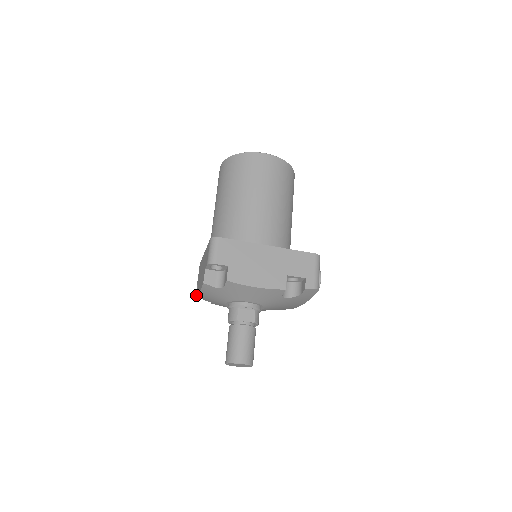
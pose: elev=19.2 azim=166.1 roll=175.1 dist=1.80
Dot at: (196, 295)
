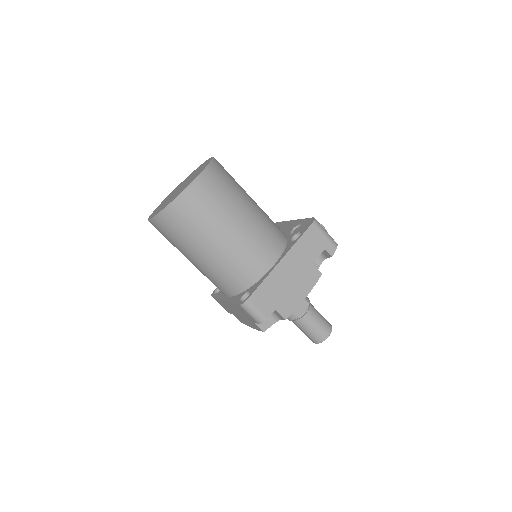
Dot at: occluded
